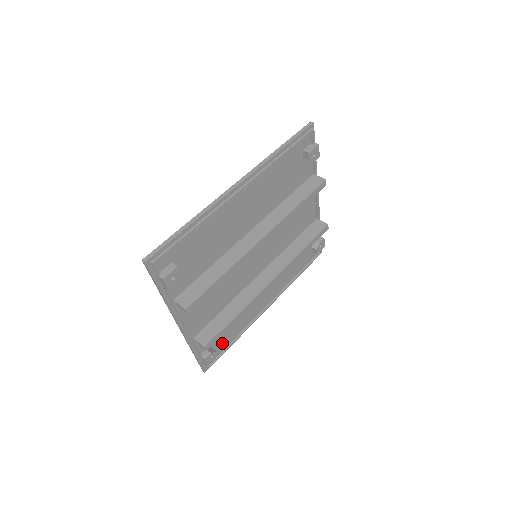
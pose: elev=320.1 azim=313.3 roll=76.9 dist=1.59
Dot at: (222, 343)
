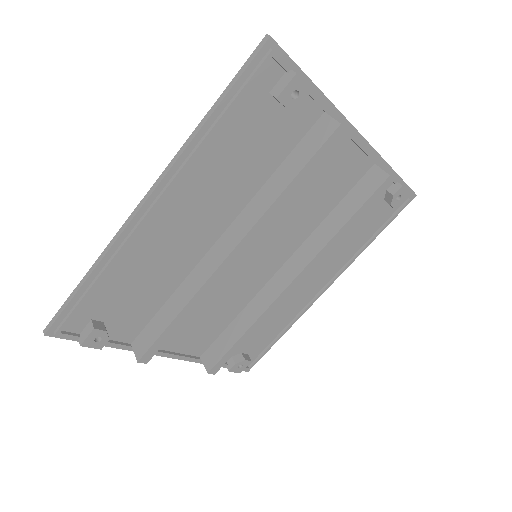
Dot at: (258, 344)
